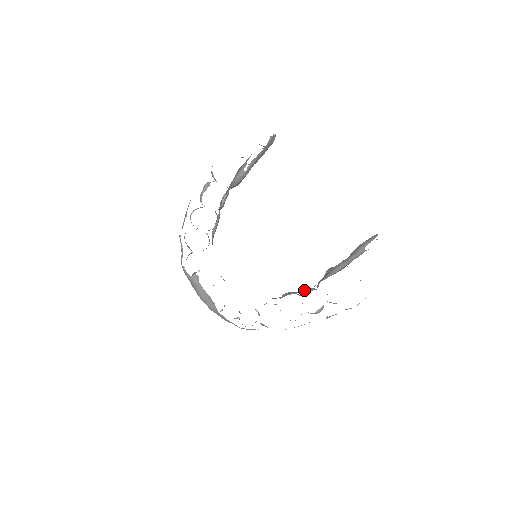
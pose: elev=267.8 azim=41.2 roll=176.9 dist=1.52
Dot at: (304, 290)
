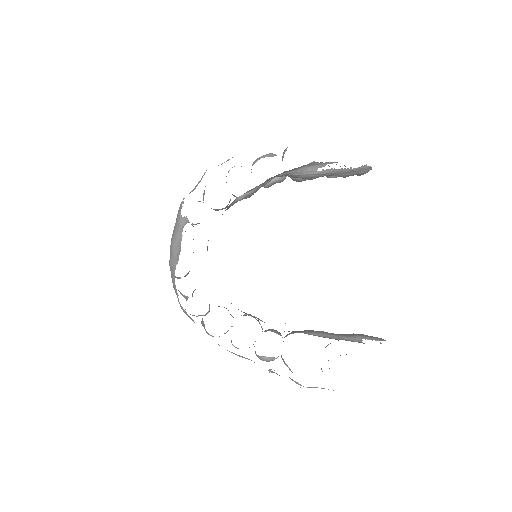
Dot at: occluded
